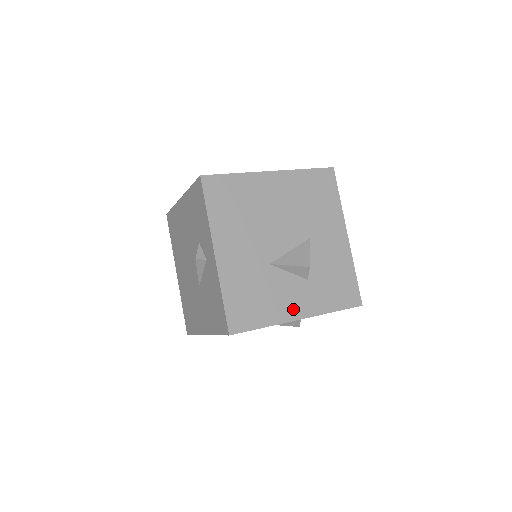
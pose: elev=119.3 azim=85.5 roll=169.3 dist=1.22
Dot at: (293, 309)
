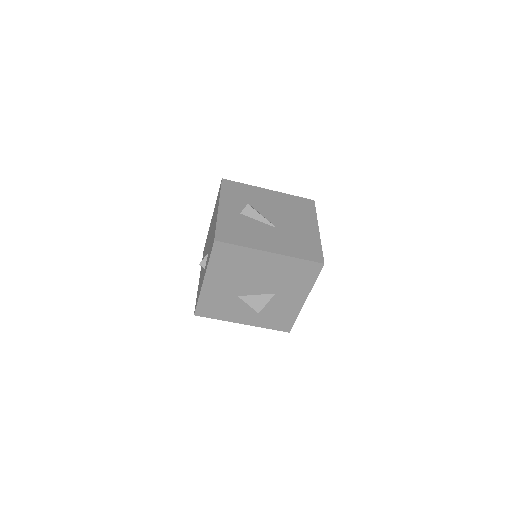
Dot at: (241, 319)
